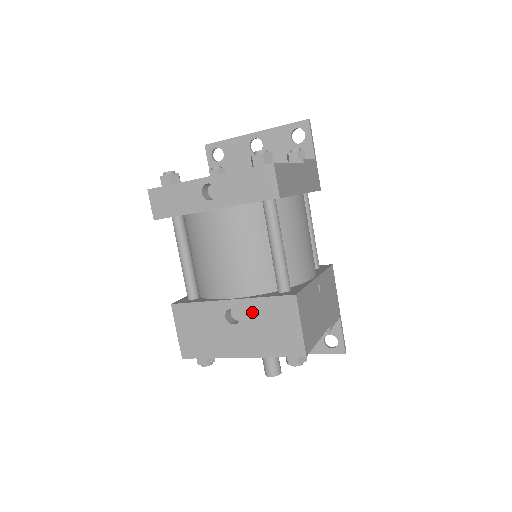
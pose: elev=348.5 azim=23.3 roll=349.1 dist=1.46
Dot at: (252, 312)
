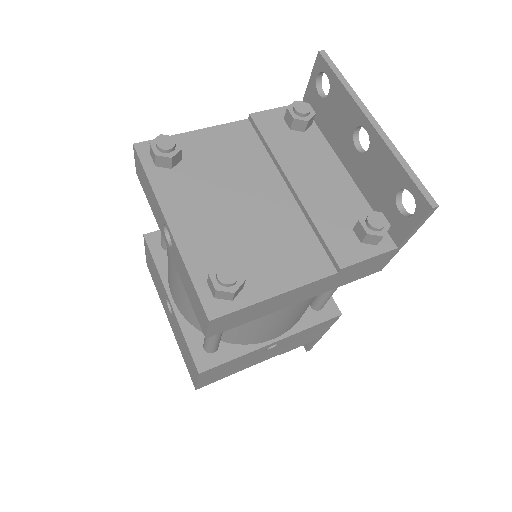
Dot at: (178, 328)
